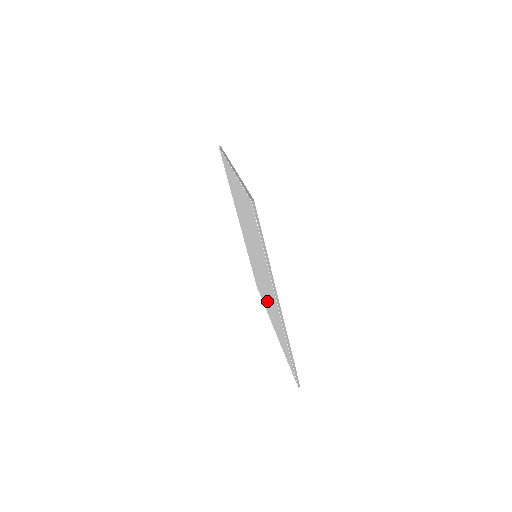
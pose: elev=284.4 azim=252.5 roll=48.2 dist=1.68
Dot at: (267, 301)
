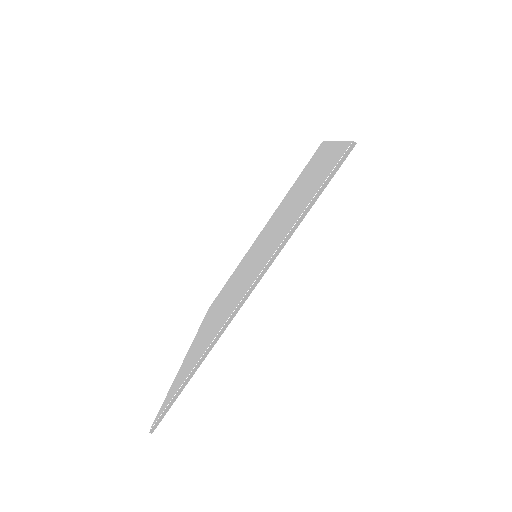
Dot at: occluded
